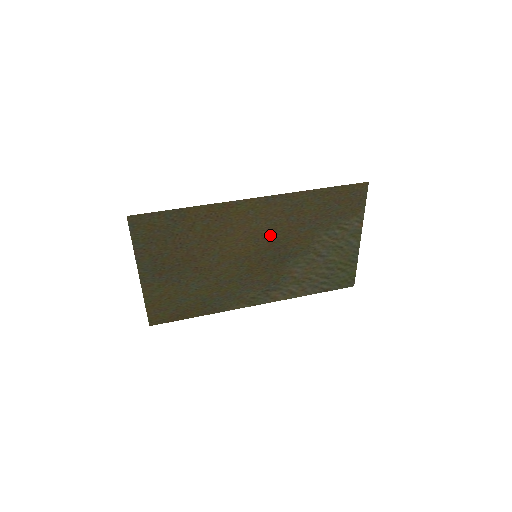
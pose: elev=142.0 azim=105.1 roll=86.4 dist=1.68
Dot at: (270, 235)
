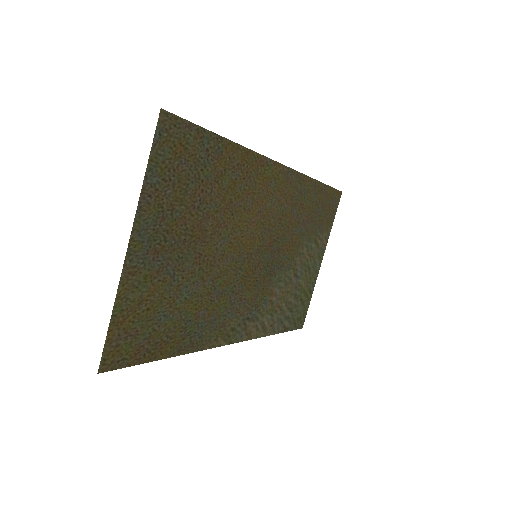
Dot at: (274, 227)
